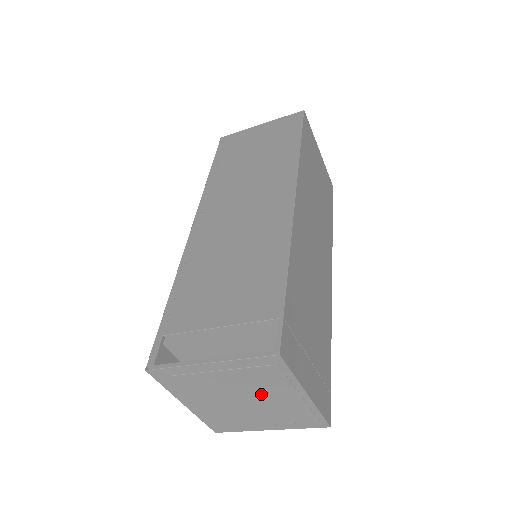
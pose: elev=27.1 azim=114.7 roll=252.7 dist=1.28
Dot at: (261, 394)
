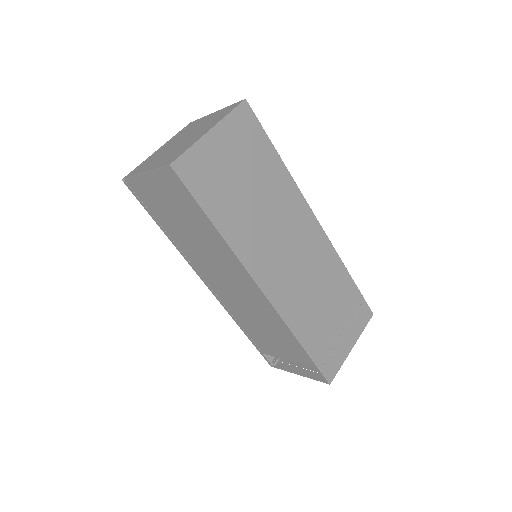
Dot at: occluded
